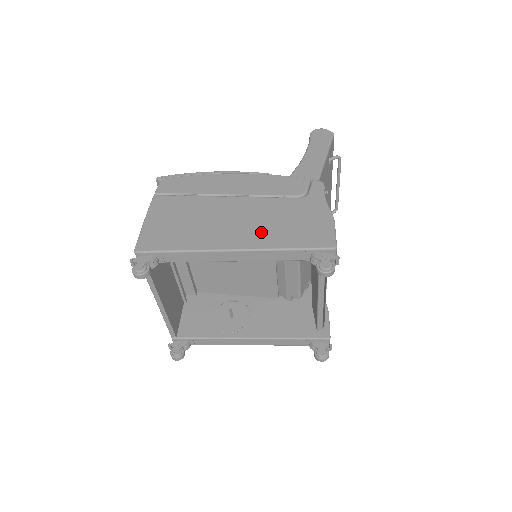
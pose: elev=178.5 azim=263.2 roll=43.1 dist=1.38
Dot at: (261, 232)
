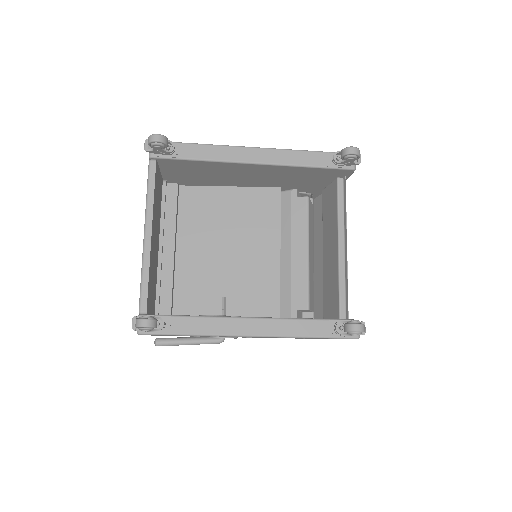
Dot at: occluded
